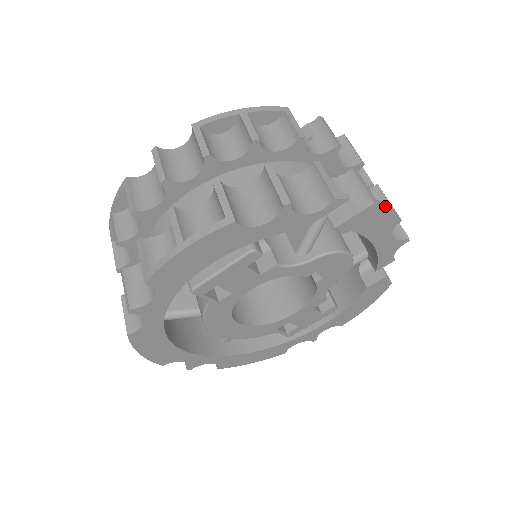
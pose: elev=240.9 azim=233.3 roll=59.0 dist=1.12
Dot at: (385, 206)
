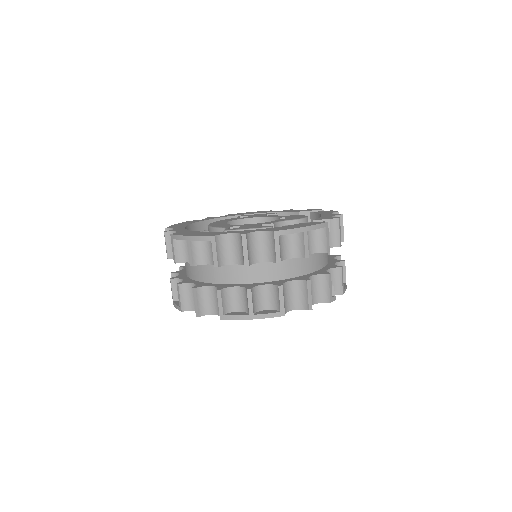
Dot at: (345, 290)
